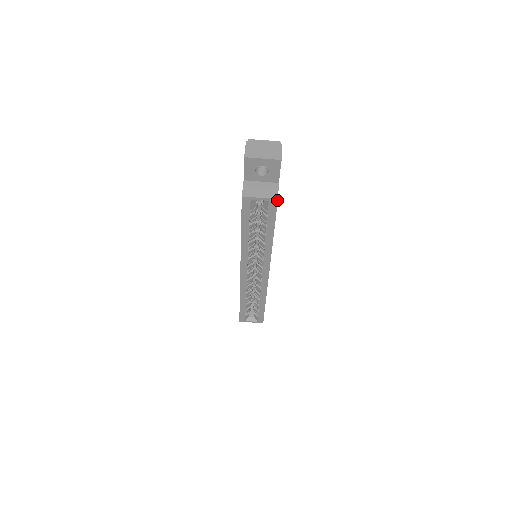
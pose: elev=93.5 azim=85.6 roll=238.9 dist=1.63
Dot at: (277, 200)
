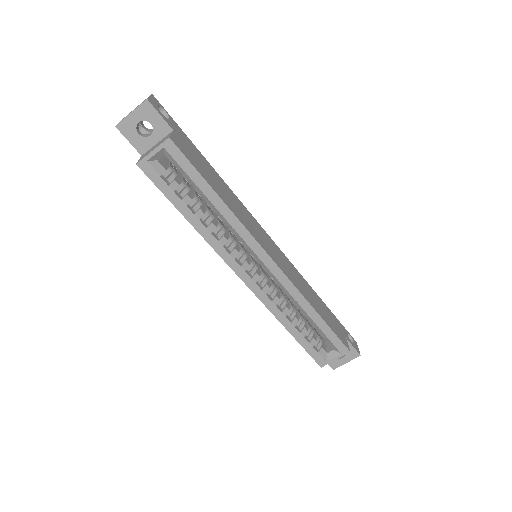
Dot at: (170, 140)
